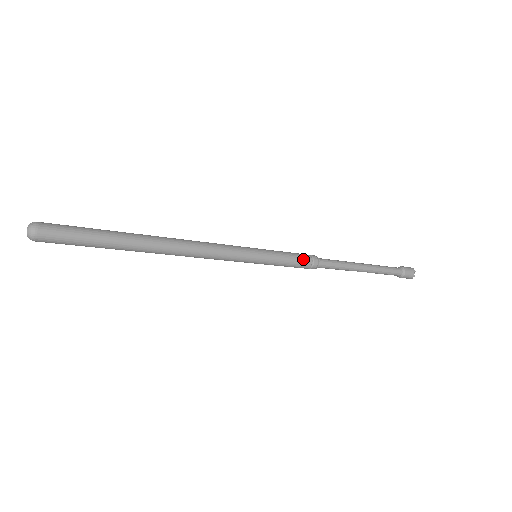
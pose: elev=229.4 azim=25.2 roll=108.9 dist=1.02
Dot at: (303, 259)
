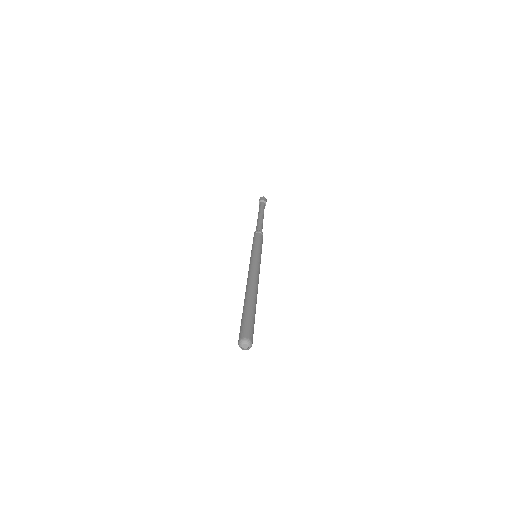
Dot at: occluded
